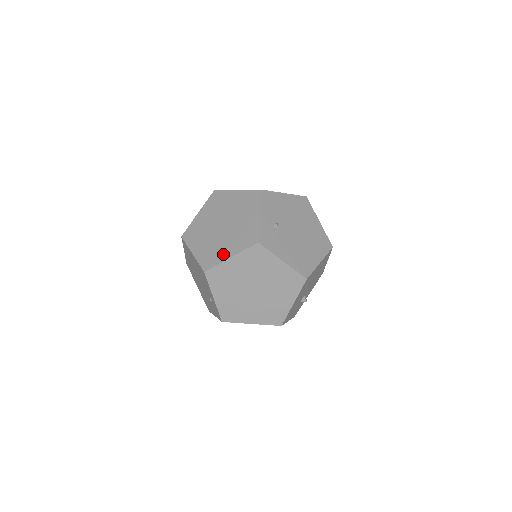
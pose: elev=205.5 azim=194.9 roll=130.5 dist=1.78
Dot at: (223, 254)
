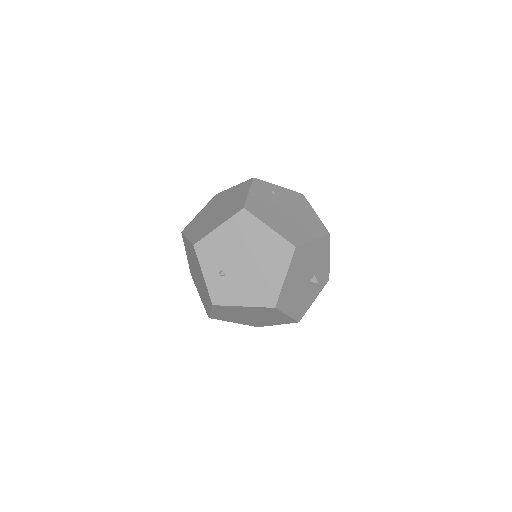
Dot at: (207, 306)
